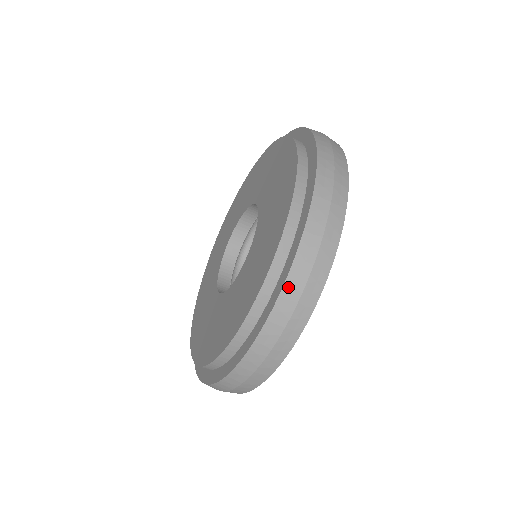
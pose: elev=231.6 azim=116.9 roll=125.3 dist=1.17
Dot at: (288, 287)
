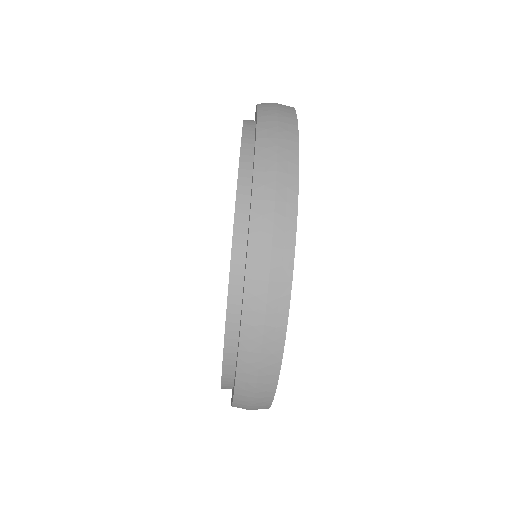
Dot at: (262, 108)
